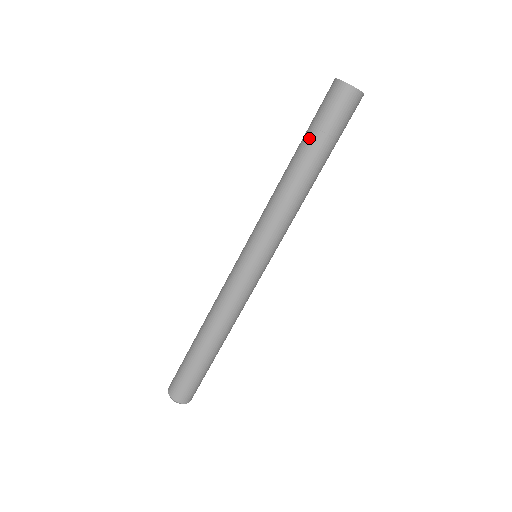
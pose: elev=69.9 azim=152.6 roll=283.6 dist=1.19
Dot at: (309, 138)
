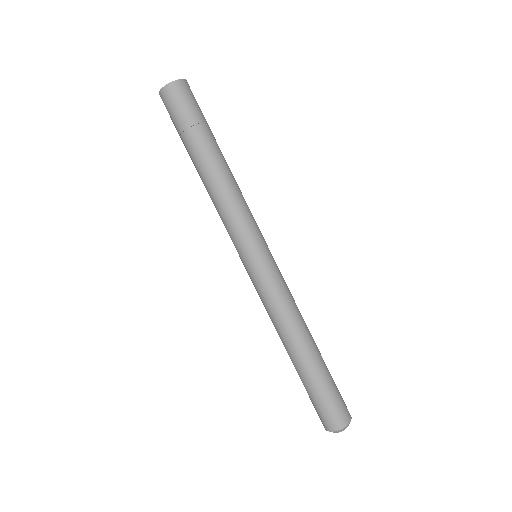
Dot at: (188, 142)
